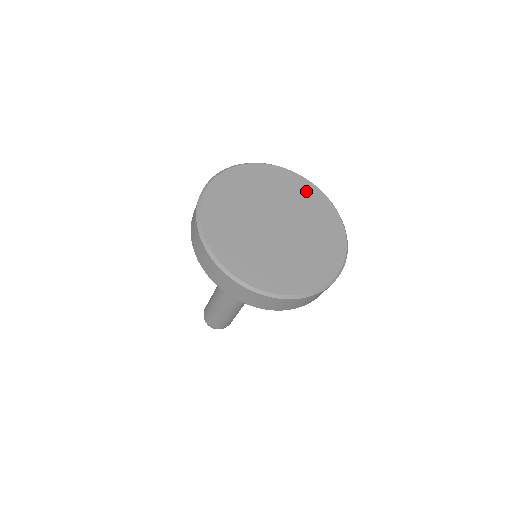
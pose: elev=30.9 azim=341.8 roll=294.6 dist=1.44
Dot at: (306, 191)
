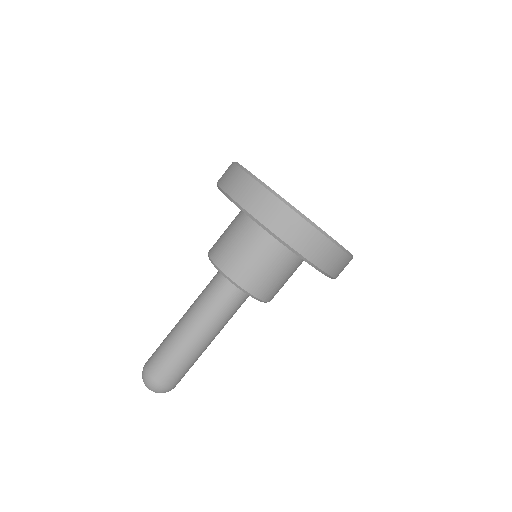
Dot at: occluded
